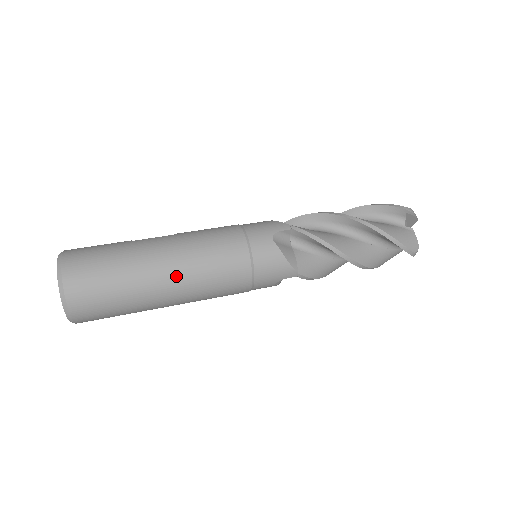
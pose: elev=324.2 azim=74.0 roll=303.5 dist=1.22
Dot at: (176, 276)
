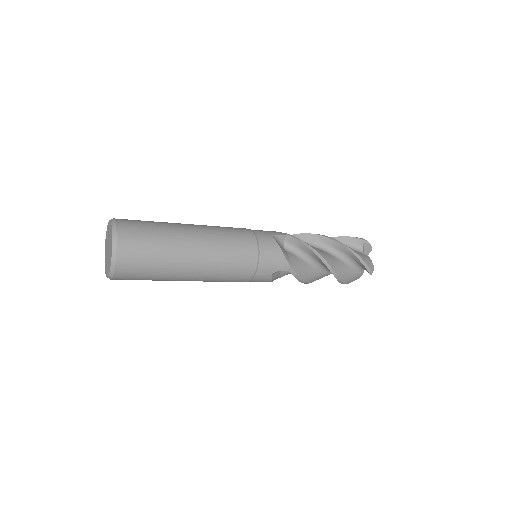
Dot at: (203, 247)
